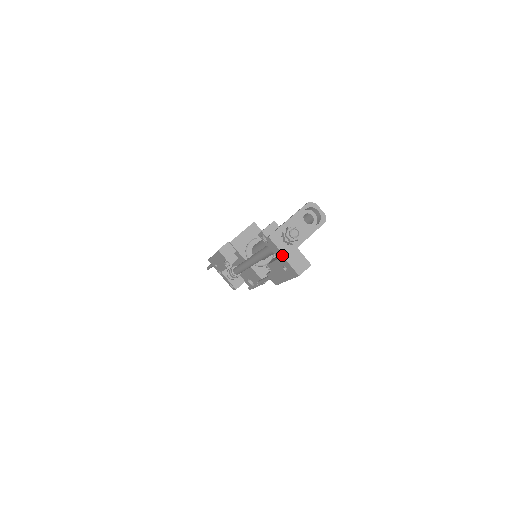
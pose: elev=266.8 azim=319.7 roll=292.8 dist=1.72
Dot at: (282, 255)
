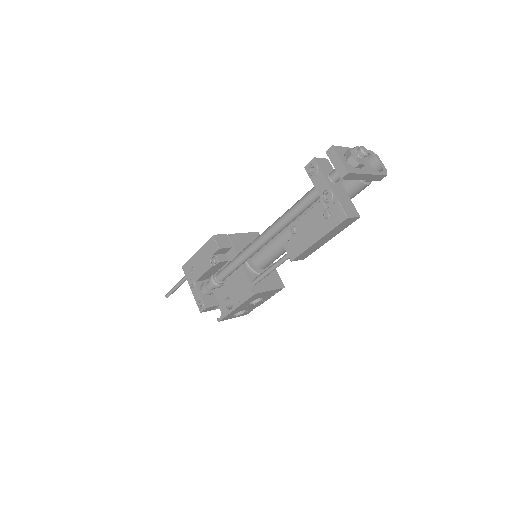
Dot at: (343, 171)
